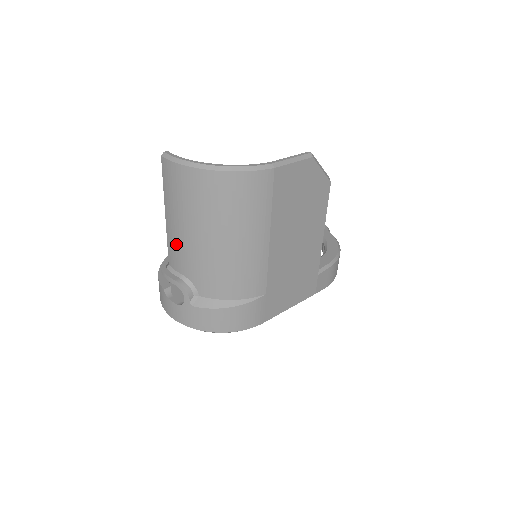
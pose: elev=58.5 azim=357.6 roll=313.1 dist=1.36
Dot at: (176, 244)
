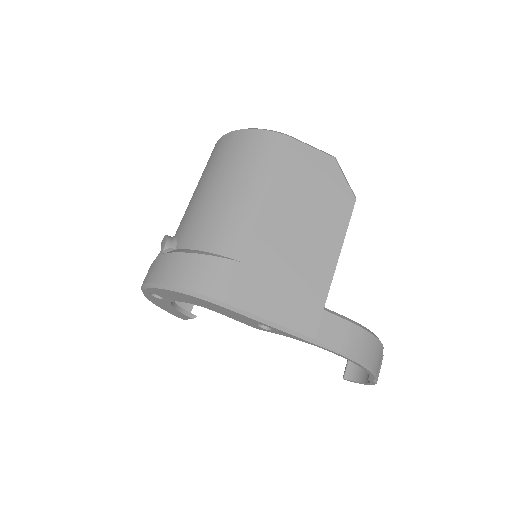
Dot at: (186, 209)
